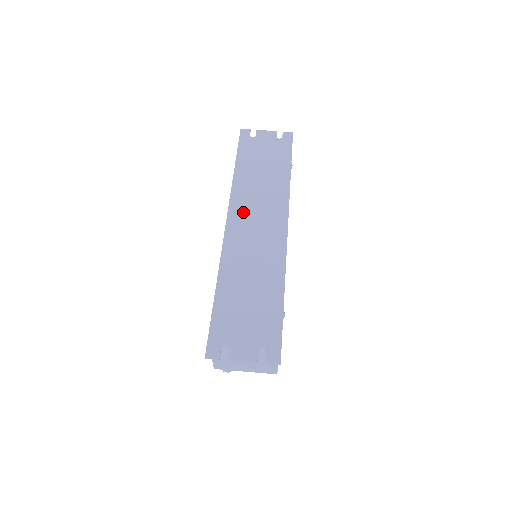
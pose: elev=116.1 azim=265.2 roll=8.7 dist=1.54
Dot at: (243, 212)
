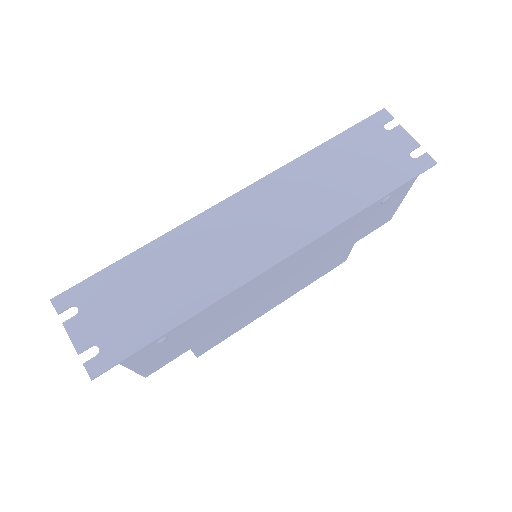
Dot at: (262, 201)
